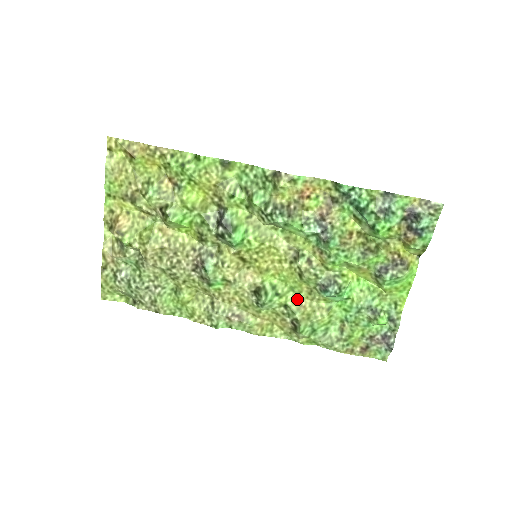
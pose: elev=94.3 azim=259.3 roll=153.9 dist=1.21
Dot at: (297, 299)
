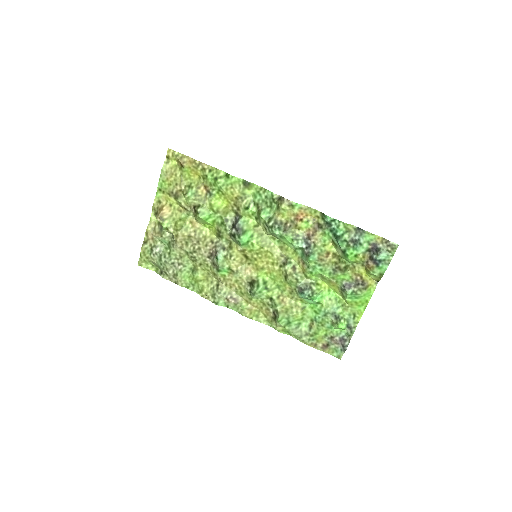
Dot at: (281, 295)
